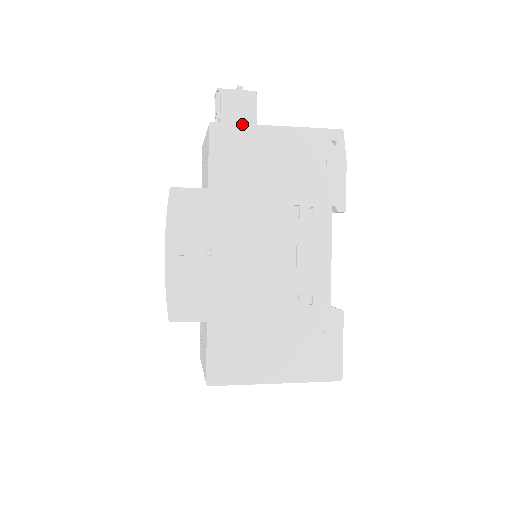
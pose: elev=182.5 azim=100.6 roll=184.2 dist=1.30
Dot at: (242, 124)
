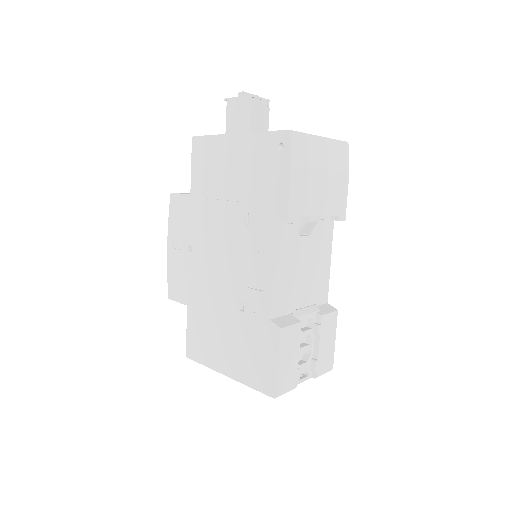
Dot at: (212, 135)
